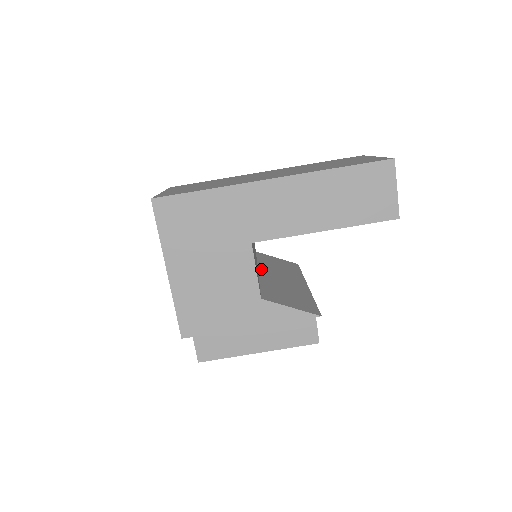
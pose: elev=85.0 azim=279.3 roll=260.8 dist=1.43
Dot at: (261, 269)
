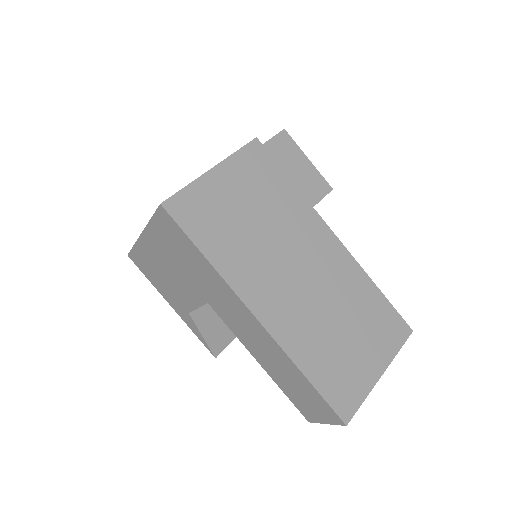
Dot at: occluded
